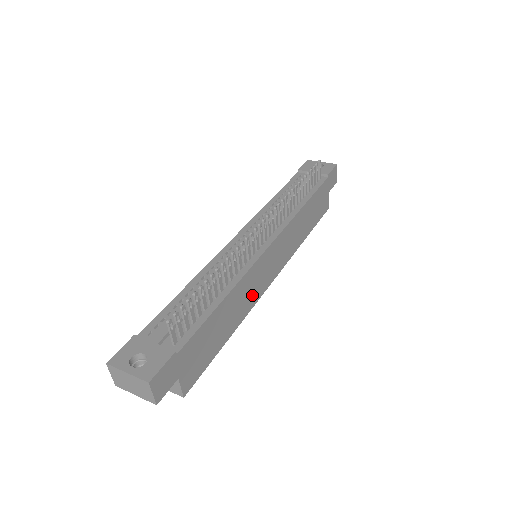
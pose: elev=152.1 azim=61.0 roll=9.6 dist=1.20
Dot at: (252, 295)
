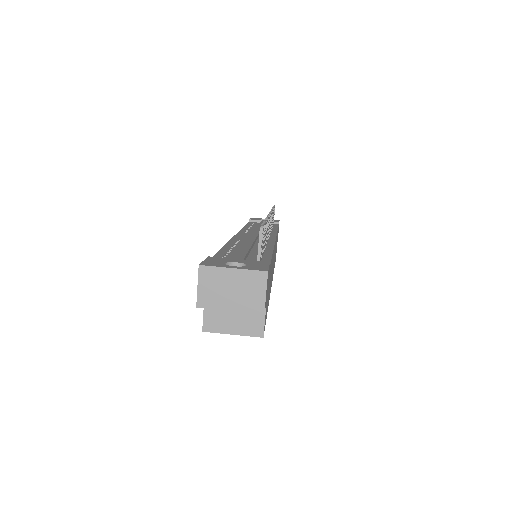
Dot at: (271, 279)
